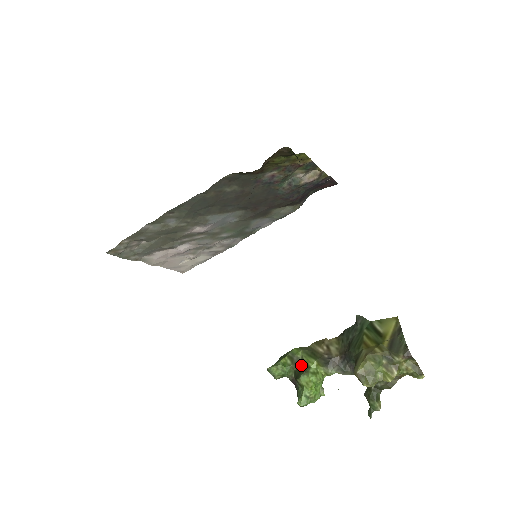
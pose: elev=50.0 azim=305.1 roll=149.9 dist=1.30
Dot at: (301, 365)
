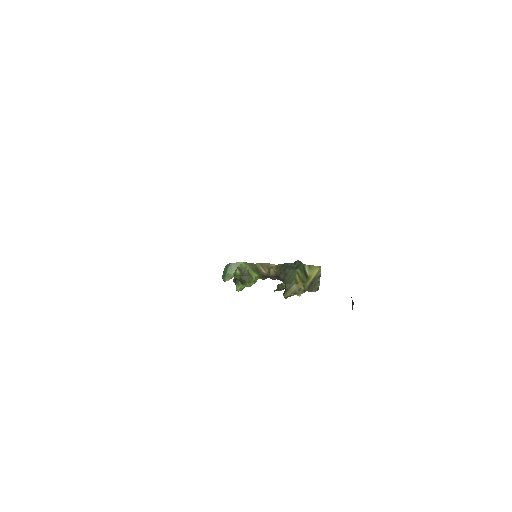
Dot at: (247, 275)
